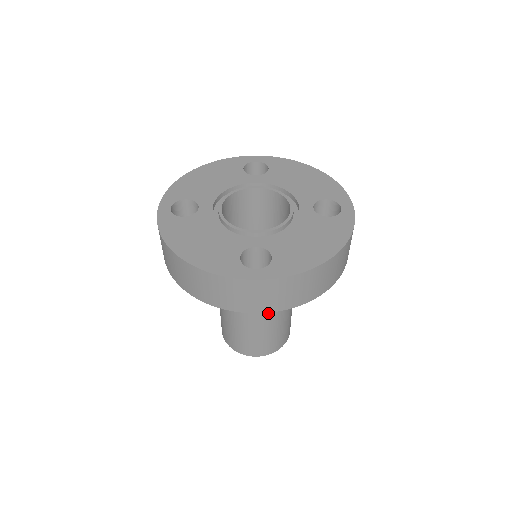
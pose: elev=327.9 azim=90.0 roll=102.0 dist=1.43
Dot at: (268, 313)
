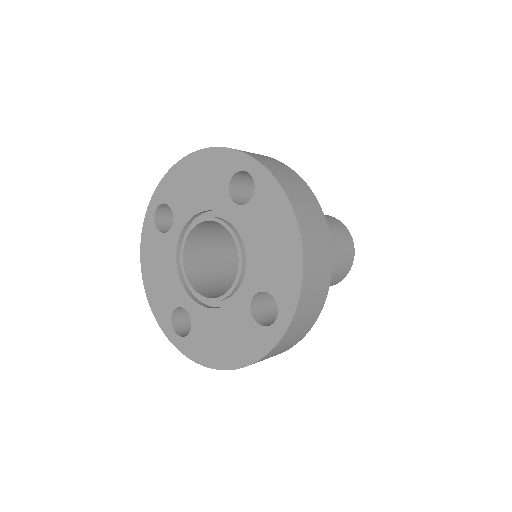
Dot at: occluded
